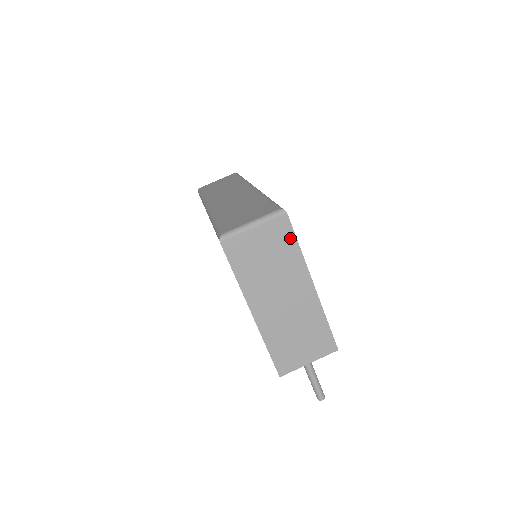
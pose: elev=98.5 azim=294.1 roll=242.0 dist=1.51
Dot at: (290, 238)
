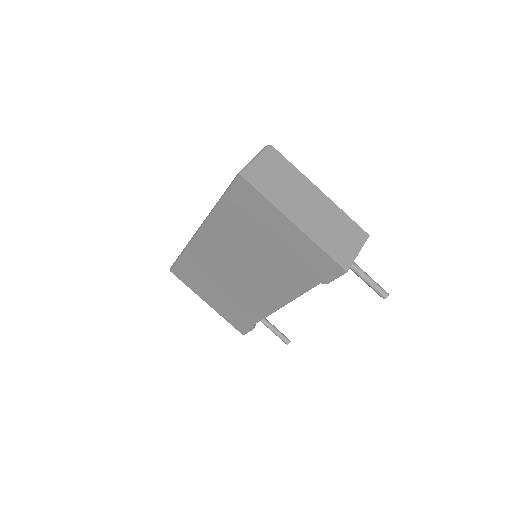
Dot at: (284, 162)
